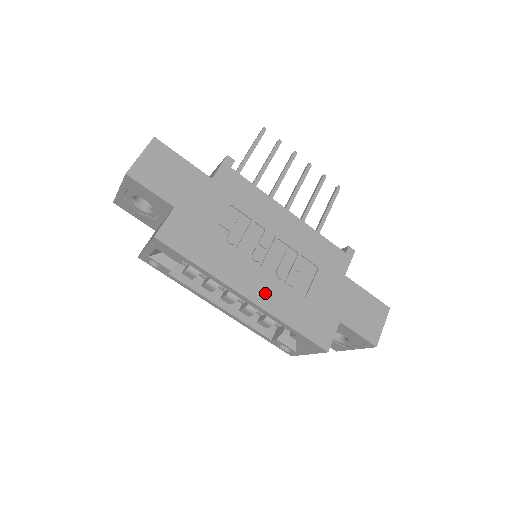
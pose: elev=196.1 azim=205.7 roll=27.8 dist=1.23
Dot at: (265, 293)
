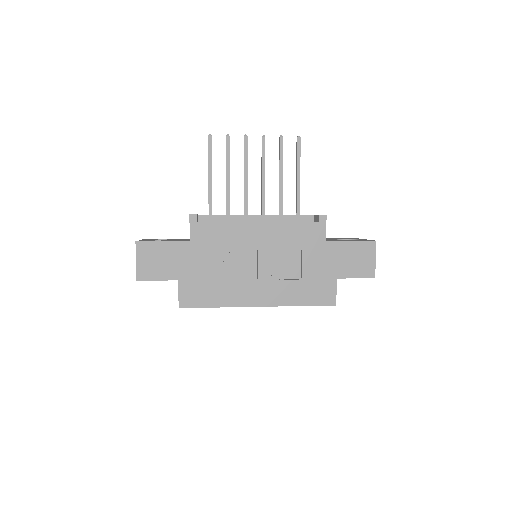
Dot at: (270, 295)
